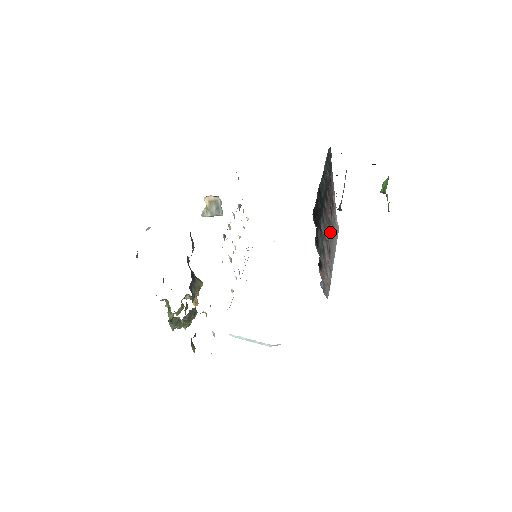
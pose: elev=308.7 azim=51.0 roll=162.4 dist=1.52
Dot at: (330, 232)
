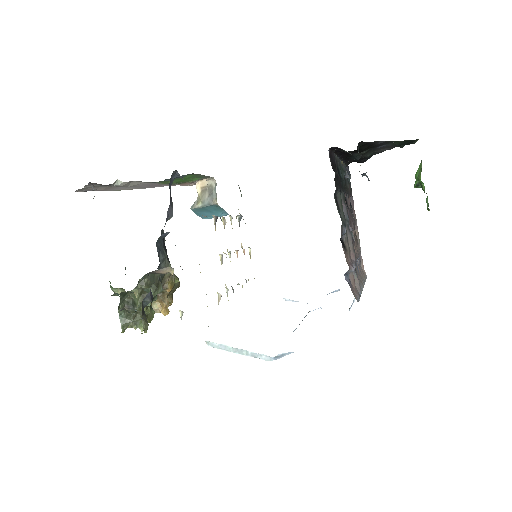
Dot at: (355, 252)
